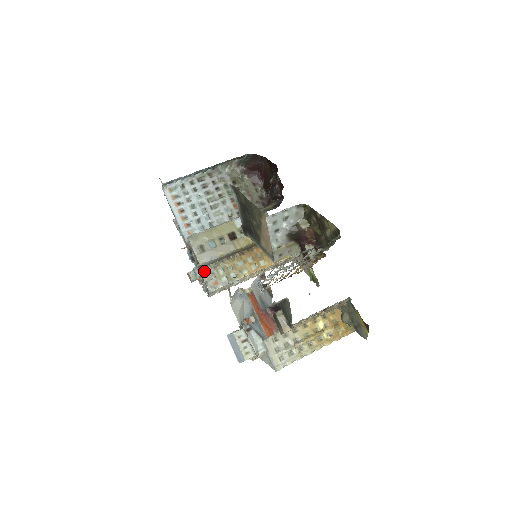
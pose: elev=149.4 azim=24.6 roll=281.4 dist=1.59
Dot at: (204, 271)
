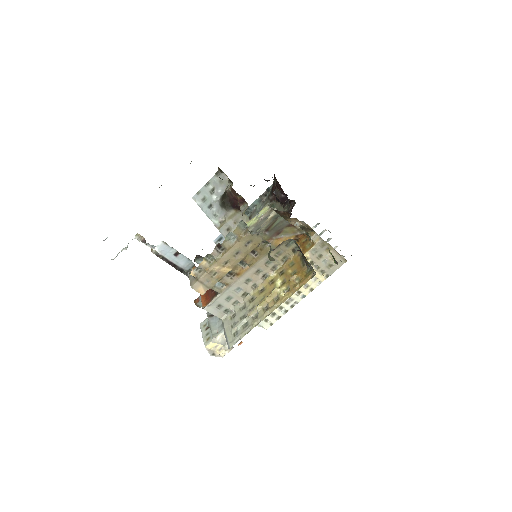
Dot at: occluded
